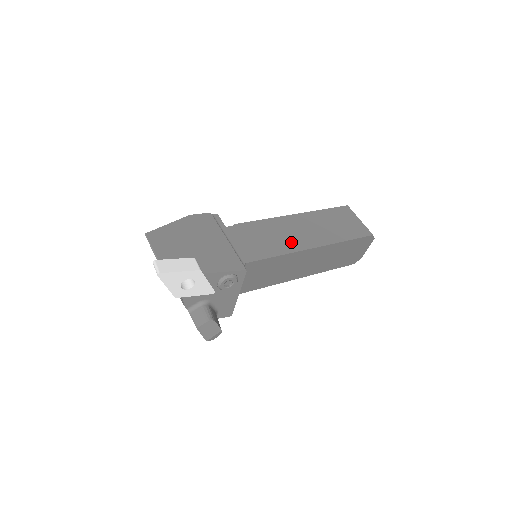
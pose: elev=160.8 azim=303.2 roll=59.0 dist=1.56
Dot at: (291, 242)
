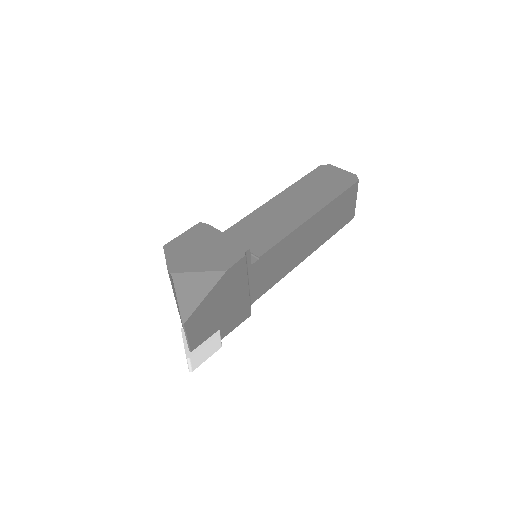
Dot at: (294, 259)
